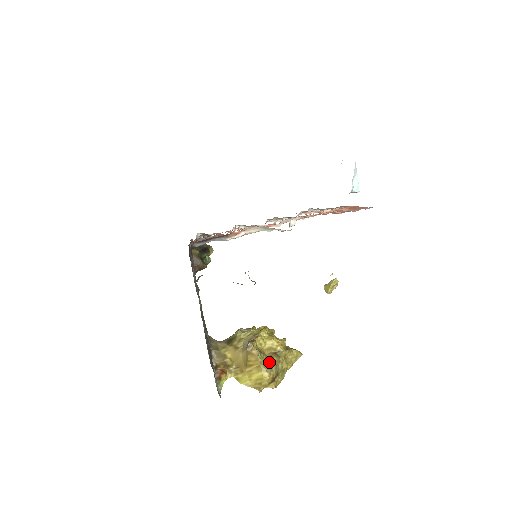
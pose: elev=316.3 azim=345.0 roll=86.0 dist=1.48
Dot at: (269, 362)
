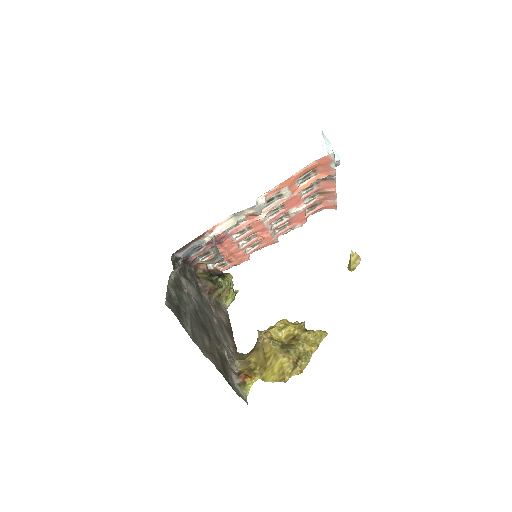
Dot at: (286, 347)
